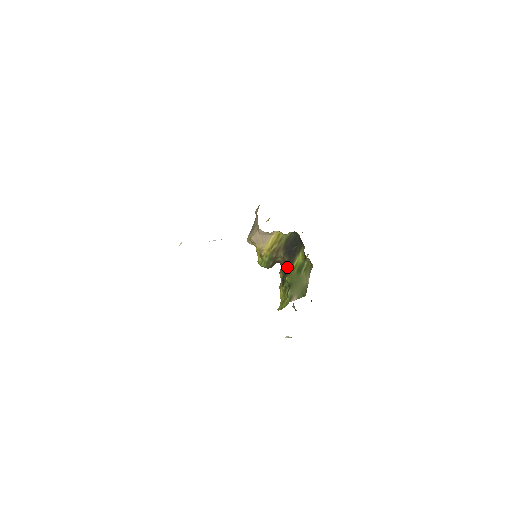
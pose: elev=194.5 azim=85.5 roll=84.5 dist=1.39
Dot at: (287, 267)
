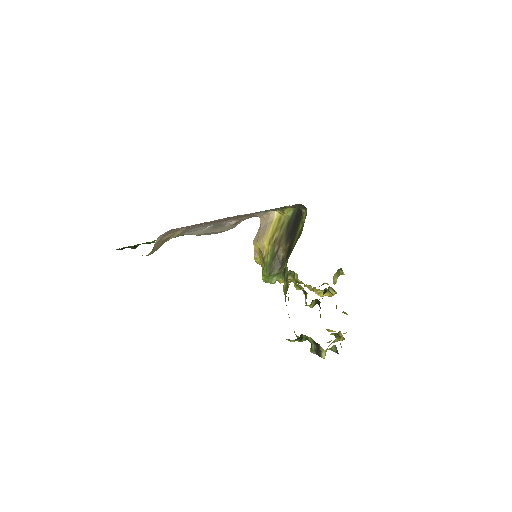
Dot at: (288, 253)
